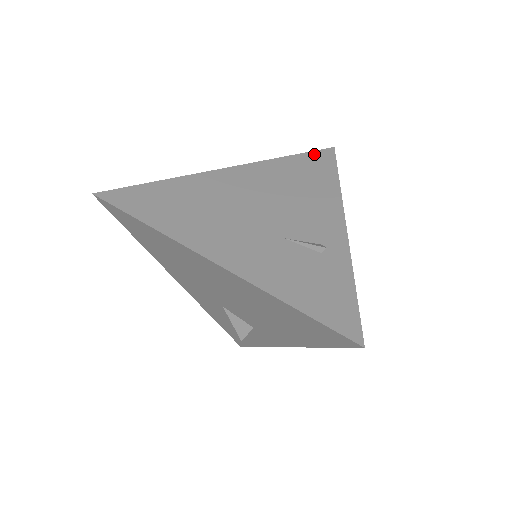
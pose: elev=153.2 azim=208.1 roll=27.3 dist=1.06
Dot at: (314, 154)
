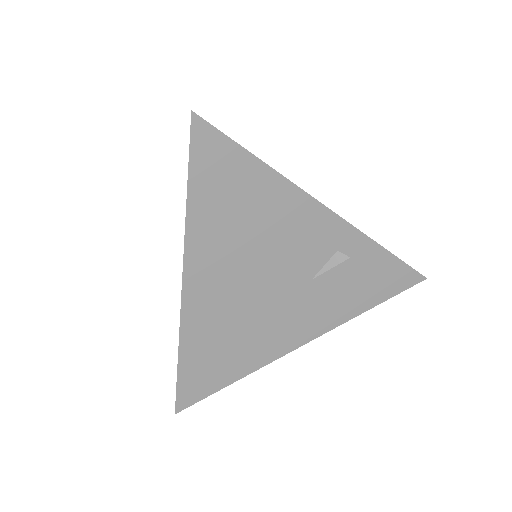
Dot at: (197, 158)
